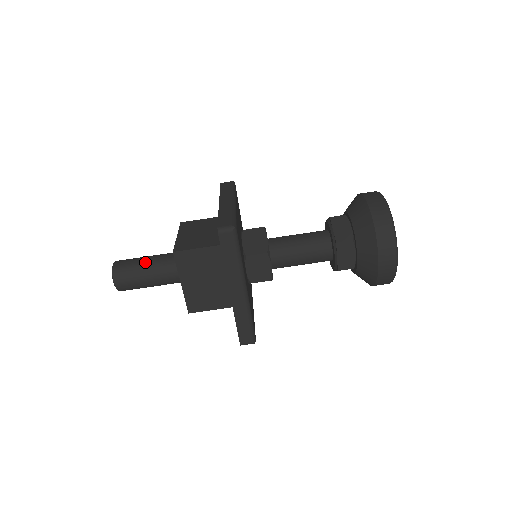
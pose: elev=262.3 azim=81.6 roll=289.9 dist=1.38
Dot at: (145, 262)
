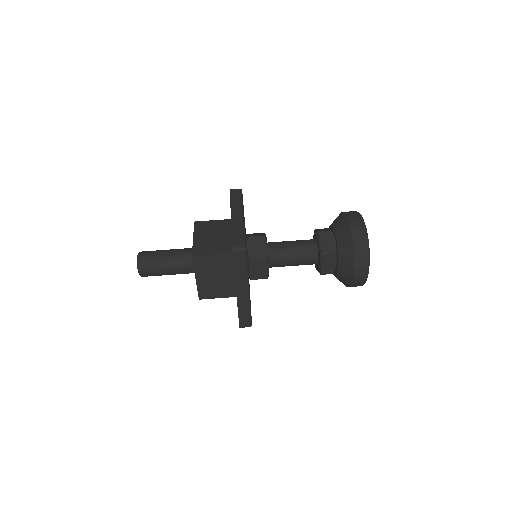
Dot at: (165, 256)
